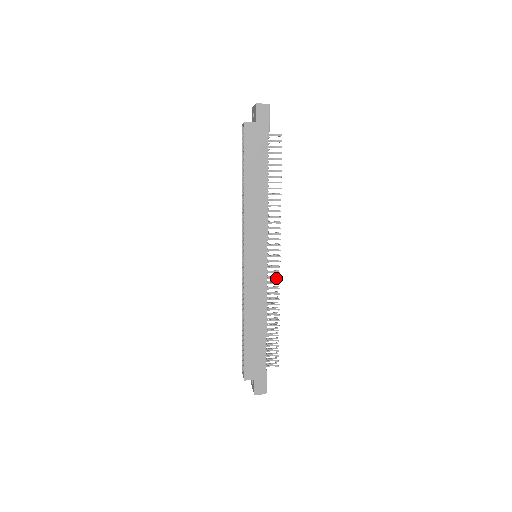
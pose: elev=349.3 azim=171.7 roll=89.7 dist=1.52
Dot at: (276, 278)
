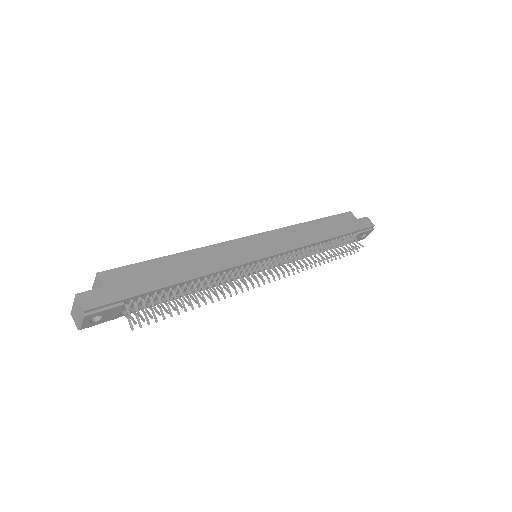
Dot at: (250, 281)
